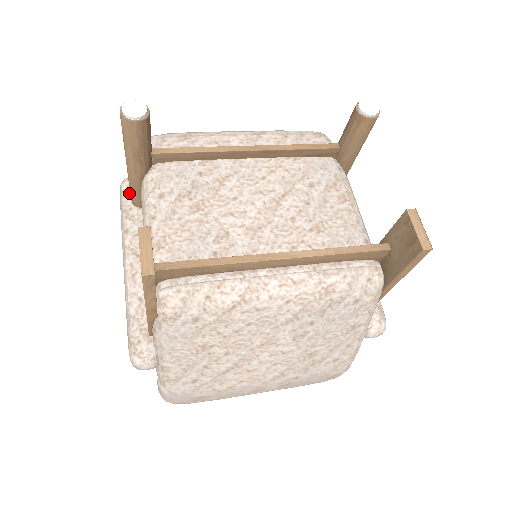
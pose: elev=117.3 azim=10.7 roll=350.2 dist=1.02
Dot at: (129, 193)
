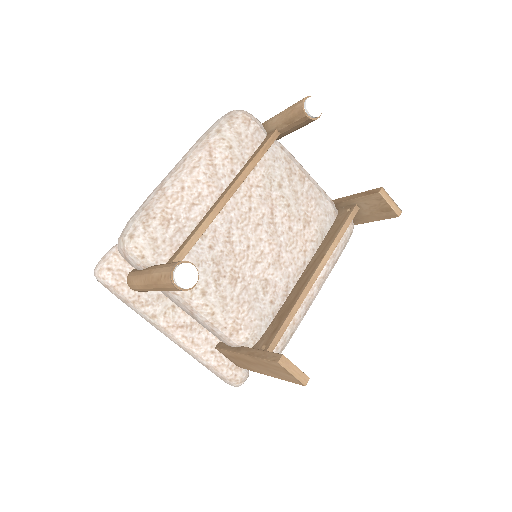
Dot at: (123, 285)
